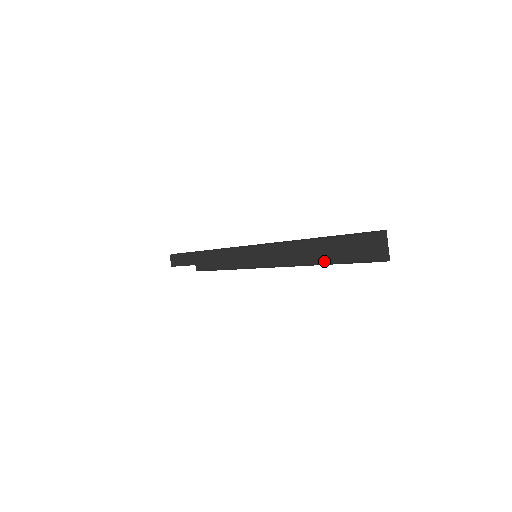
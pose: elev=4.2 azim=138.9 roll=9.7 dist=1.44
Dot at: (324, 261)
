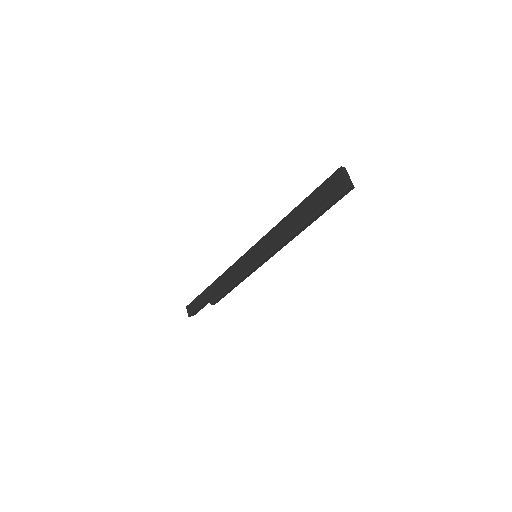
Dot at: (307, 218)
